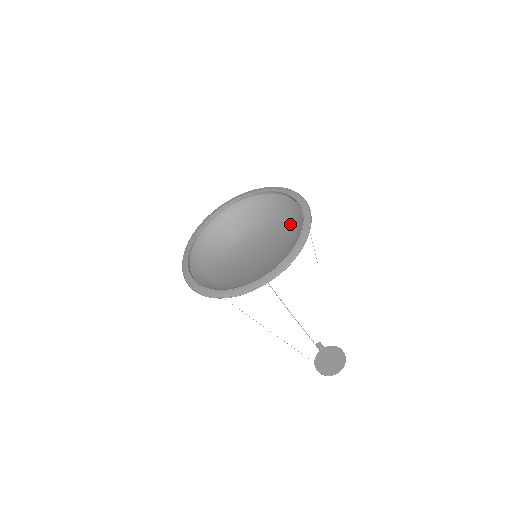
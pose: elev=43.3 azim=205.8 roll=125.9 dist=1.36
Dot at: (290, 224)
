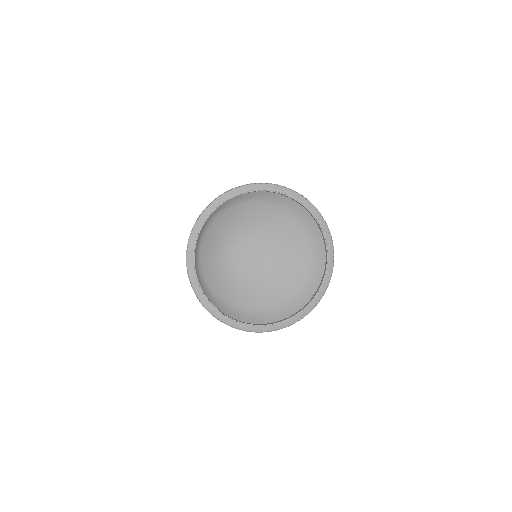
Dot at: (285, 217)
